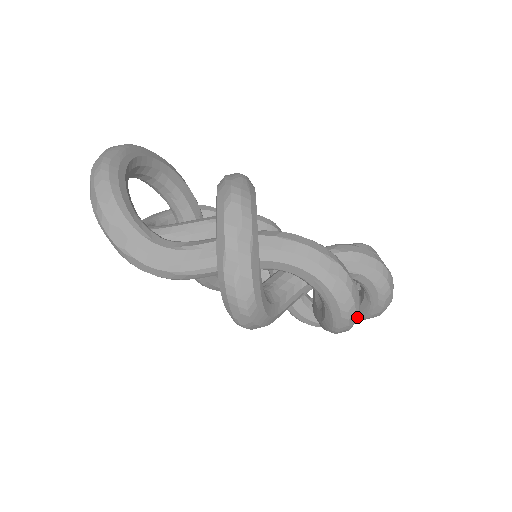
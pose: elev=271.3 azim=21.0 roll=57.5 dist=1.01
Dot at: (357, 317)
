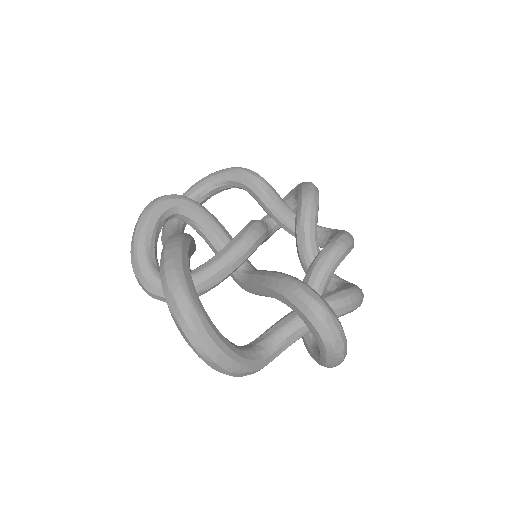
Dot at: occluded
